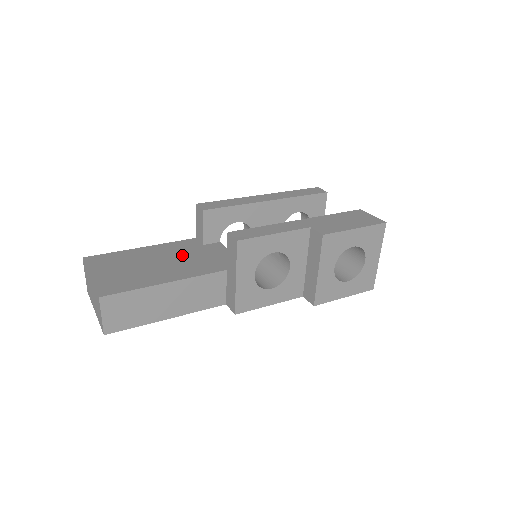
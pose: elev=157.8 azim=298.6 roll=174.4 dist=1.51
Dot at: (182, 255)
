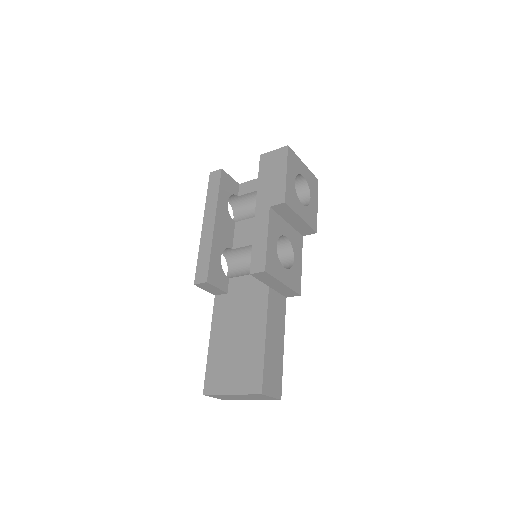
Dot at: (234, 315)
